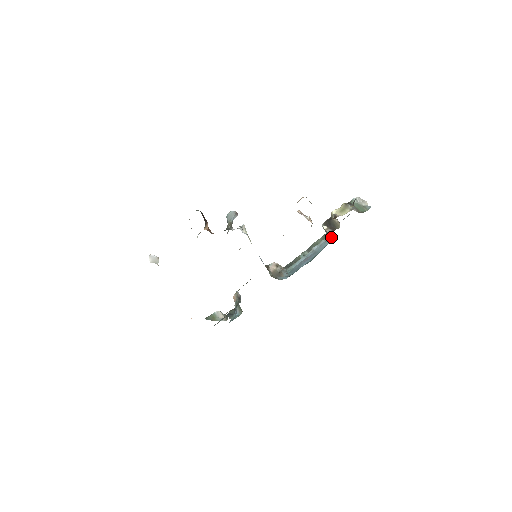
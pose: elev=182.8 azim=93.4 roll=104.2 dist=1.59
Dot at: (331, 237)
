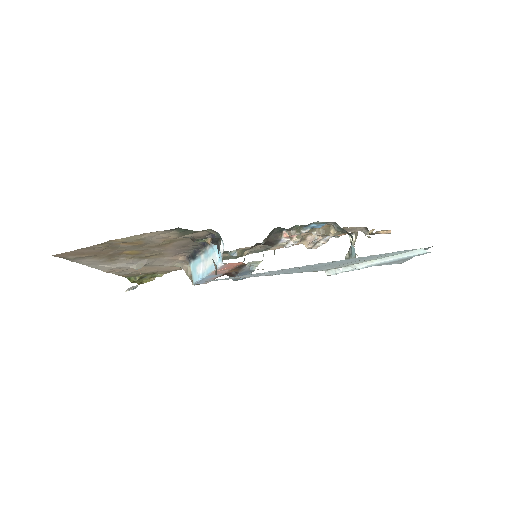
Dot at: (352, 240)
